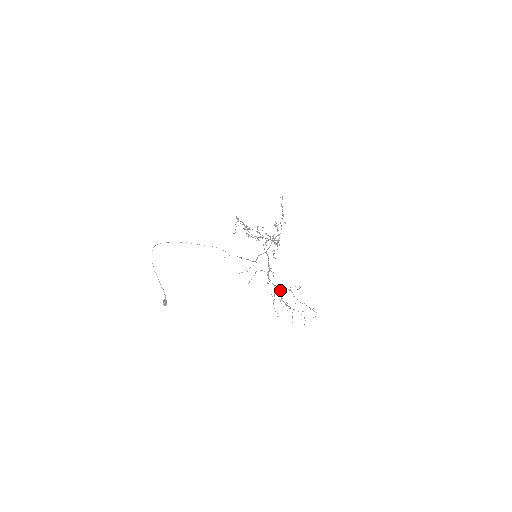
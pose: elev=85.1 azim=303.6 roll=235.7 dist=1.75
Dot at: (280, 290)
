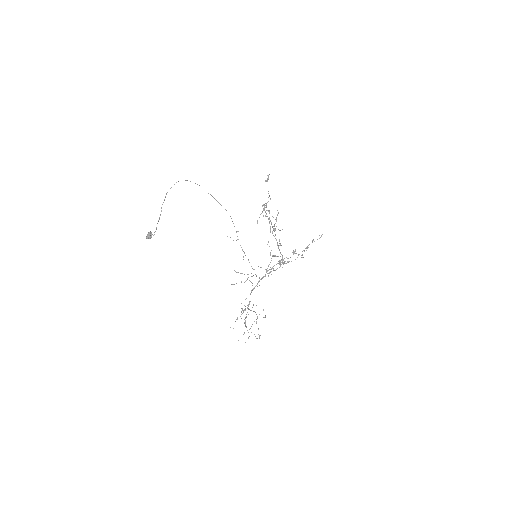
Dot at: (251, 310)
